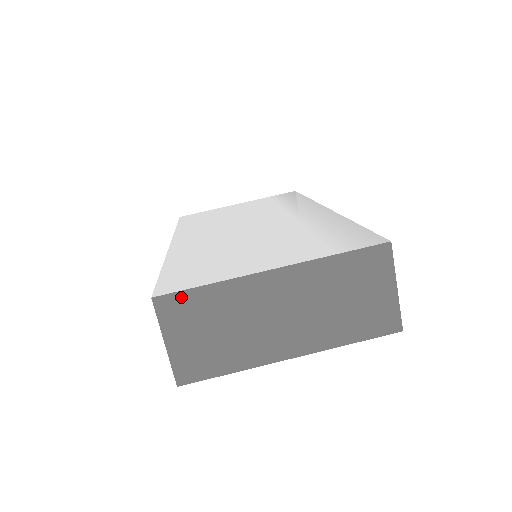
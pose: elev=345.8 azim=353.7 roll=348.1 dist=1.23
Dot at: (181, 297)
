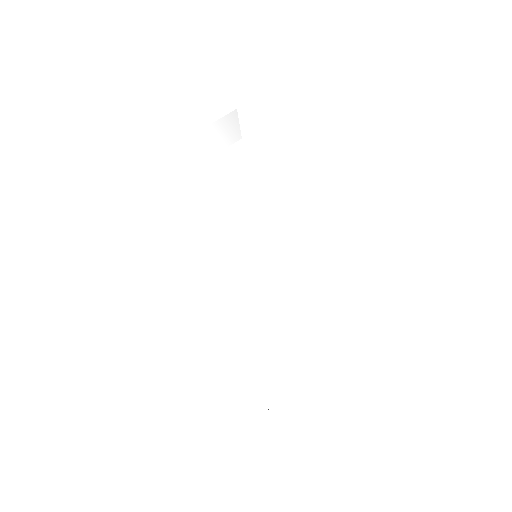
Dot at: occluded
